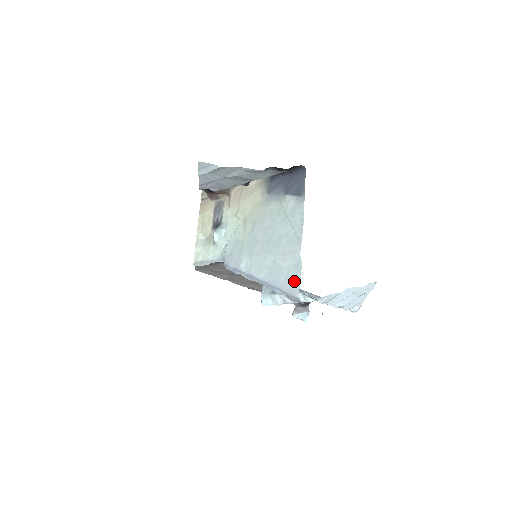
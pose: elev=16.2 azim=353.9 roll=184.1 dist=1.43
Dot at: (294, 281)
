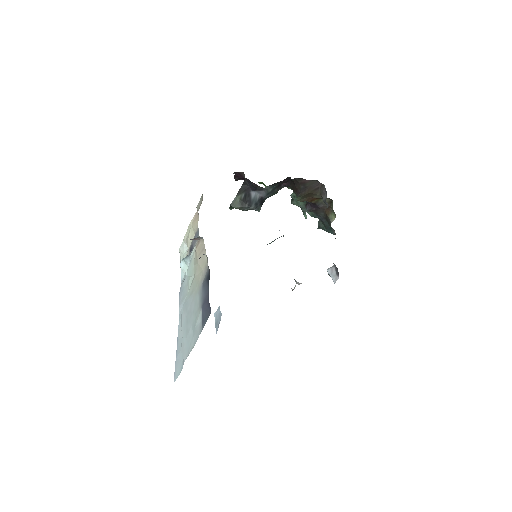
Dot at: (178, 371)
